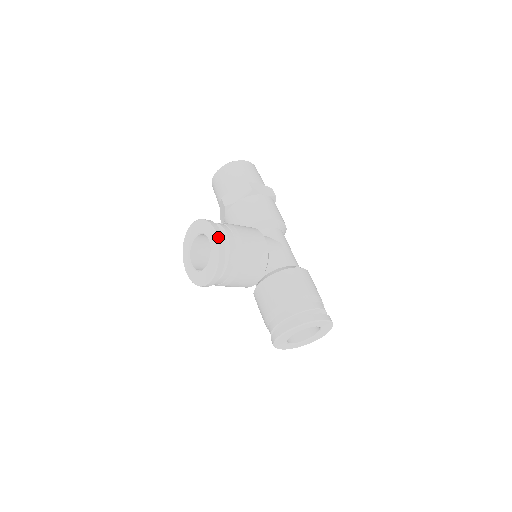
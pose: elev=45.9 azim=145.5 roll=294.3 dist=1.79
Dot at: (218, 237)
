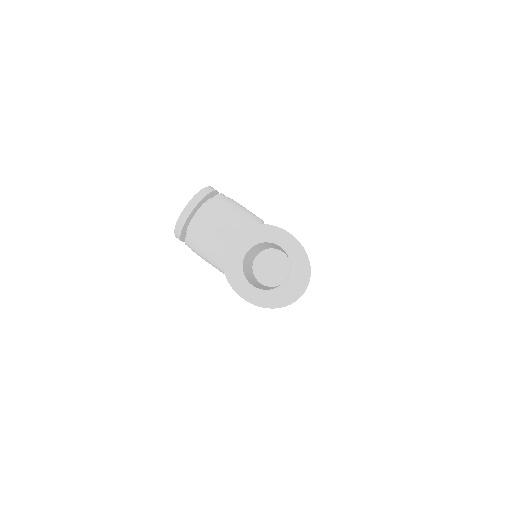
Dot at: (212, 187)
